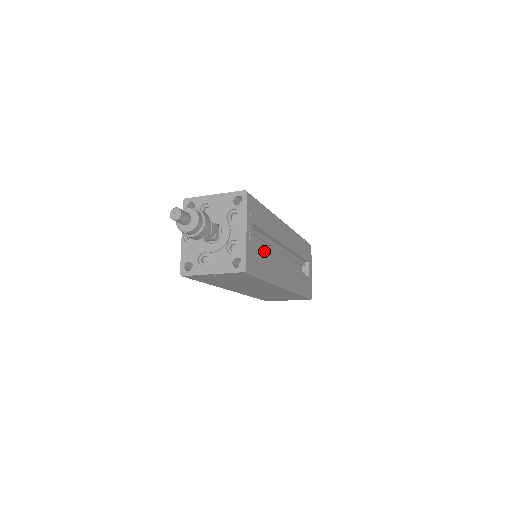
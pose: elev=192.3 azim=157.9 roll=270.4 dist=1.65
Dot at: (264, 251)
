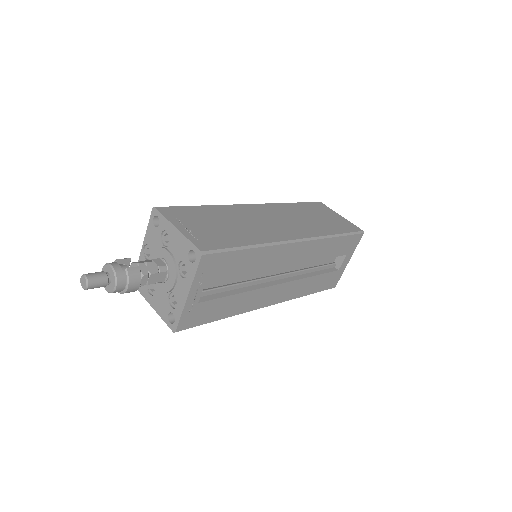
Dot at: (228, 295)
